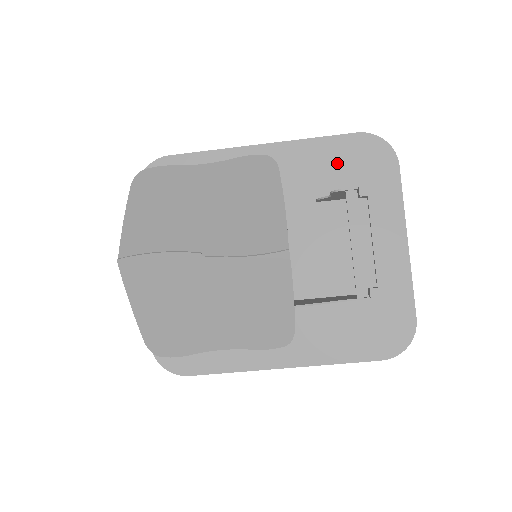
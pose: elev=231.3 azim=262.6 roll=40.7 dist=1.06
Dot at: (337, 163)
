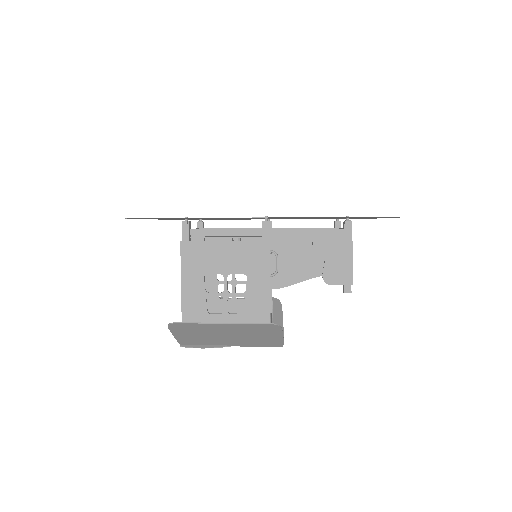
Dot at: (344, 217)
